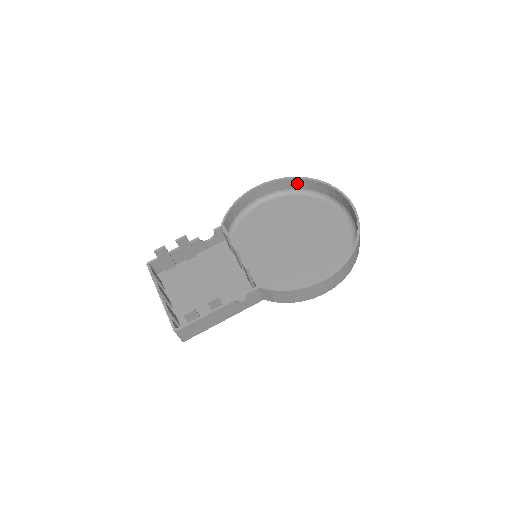
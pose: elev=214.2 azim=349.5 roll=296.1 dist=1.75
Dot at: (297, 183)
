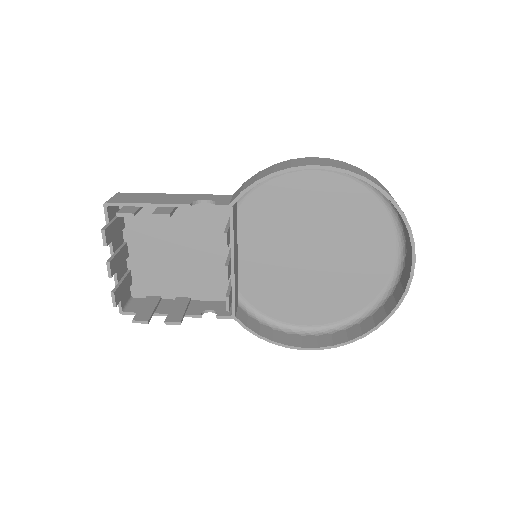
Dot at: occluded
